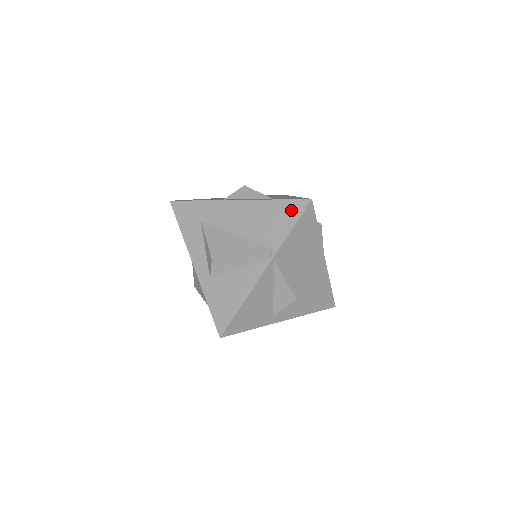
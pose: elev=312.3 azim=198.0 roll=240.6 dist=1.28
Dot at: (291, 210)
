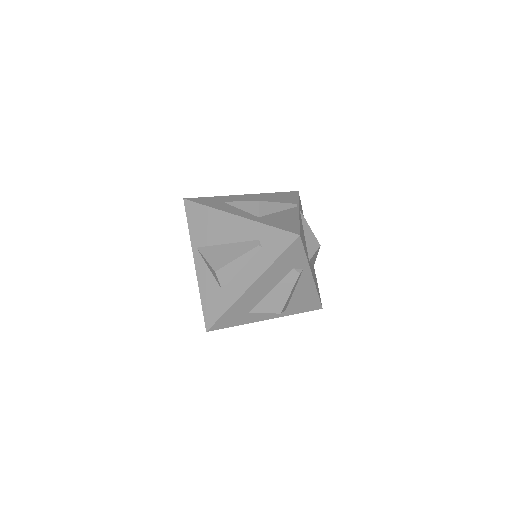
Dot at: (290, 194)
